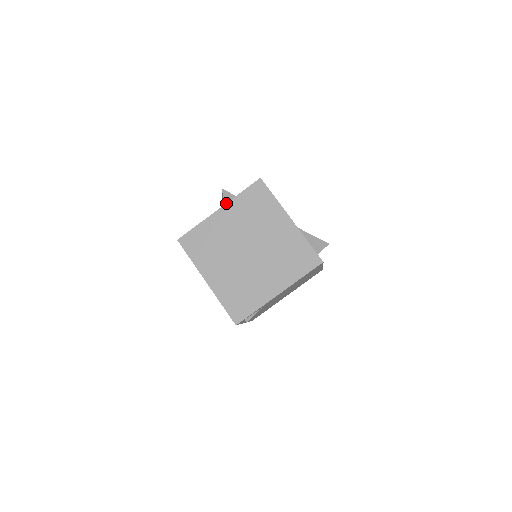
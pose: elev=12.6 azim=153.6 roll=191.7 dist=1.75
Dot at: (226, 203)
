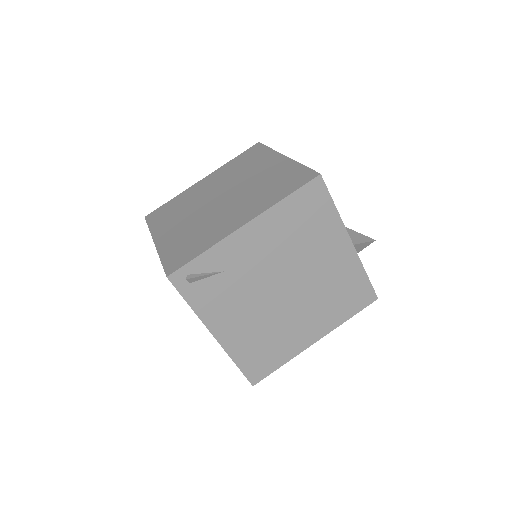
Dot at: (212, 172)
